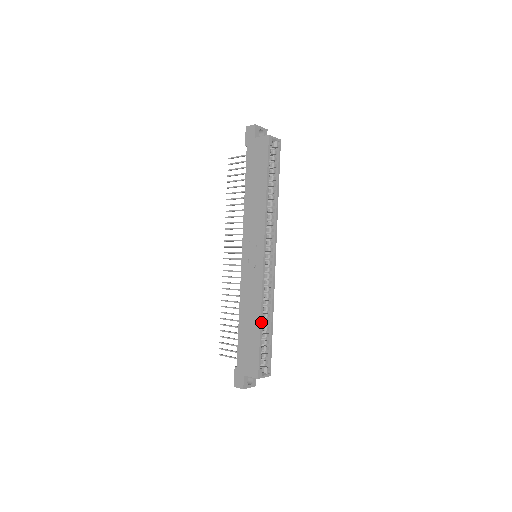
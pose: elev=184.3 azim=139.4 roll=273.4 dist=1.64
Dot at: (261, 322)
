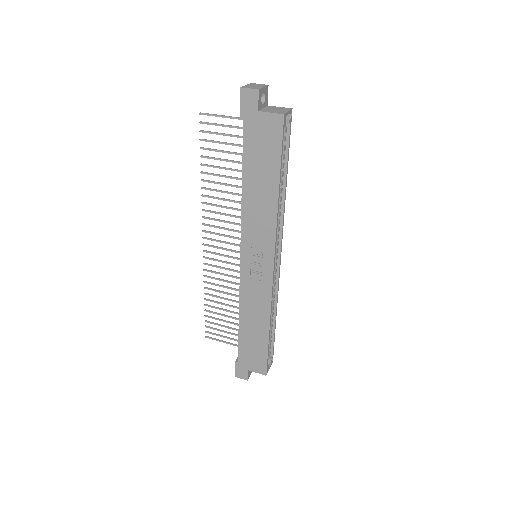
Dot at: (269, 330)
